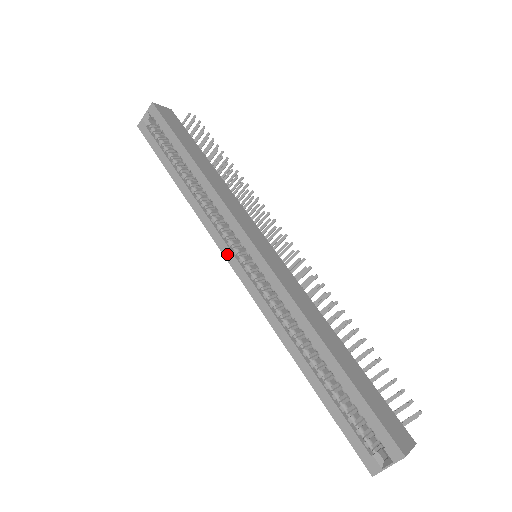
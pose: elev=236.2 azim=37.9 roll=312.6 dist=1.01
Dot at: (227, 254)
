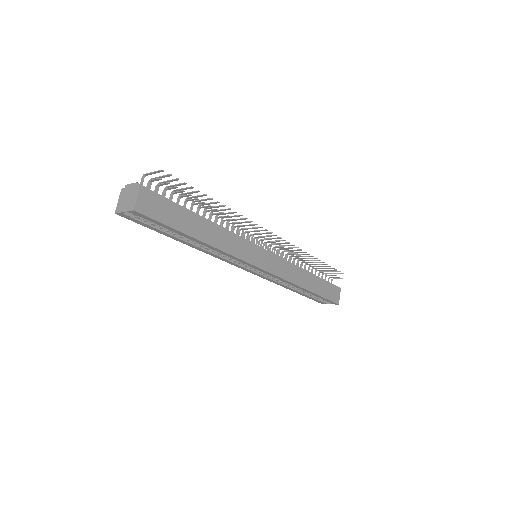
Dot at: (239, 267)
